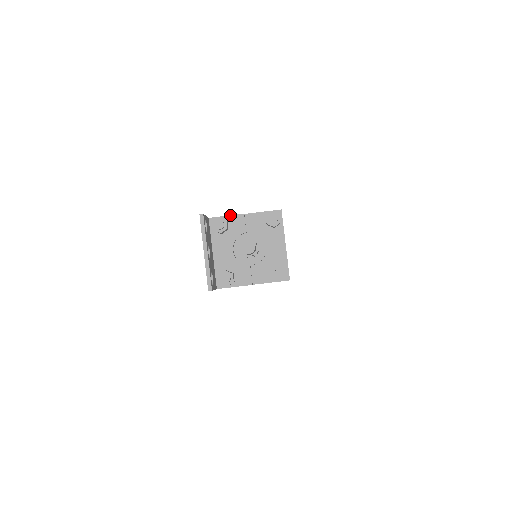
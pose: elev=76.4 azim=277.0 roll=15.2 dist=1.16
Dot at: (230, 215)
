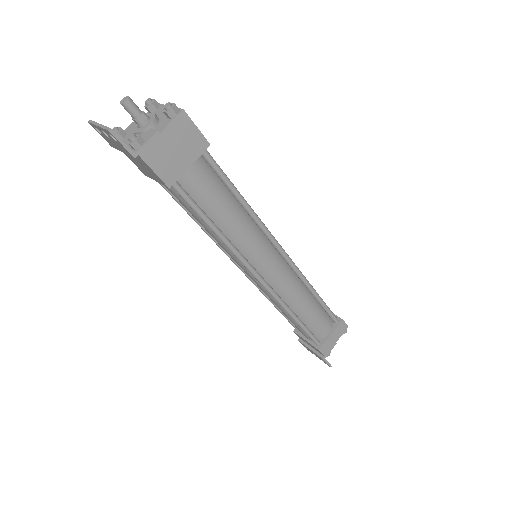
Dot at: (125, 130)
